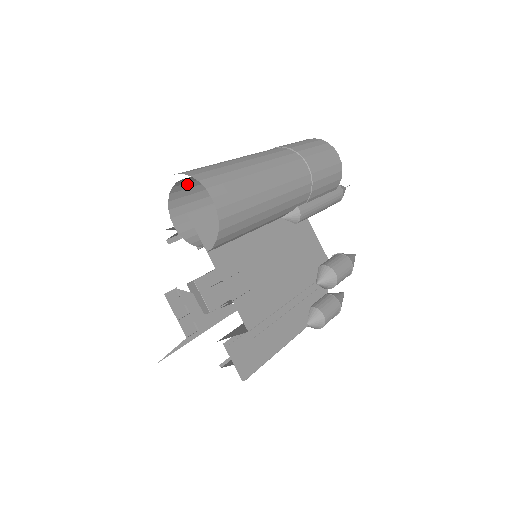
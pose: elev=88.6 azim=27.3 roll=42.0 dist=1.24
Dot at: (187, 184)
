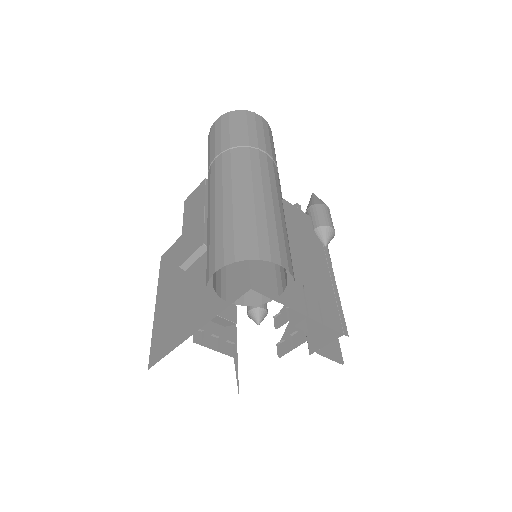
Dot at: occluded
